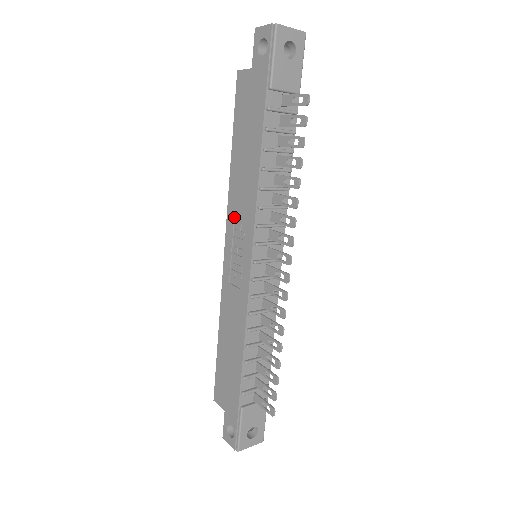
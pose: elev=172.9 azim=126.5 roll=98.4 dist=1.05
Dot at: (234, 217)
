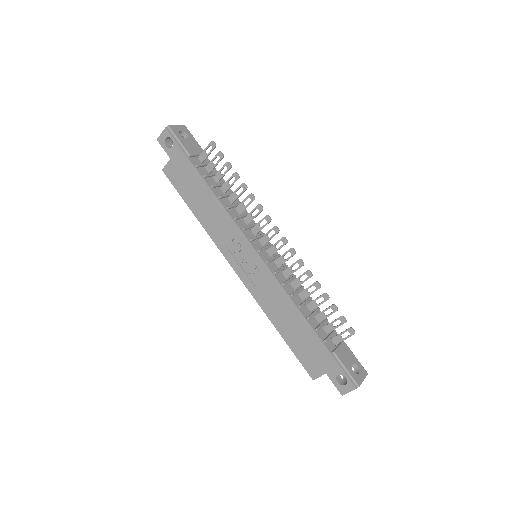
Dot at: (224, 244)
